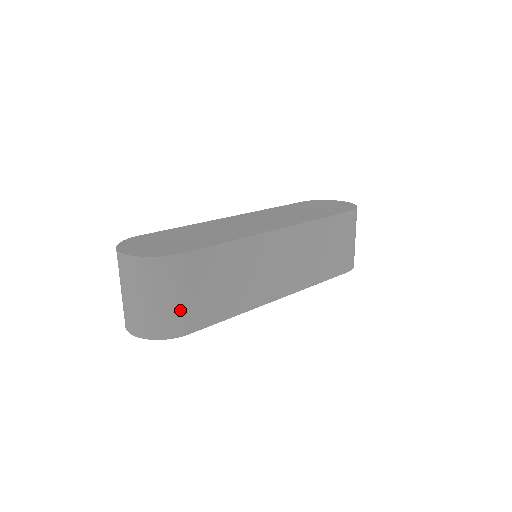
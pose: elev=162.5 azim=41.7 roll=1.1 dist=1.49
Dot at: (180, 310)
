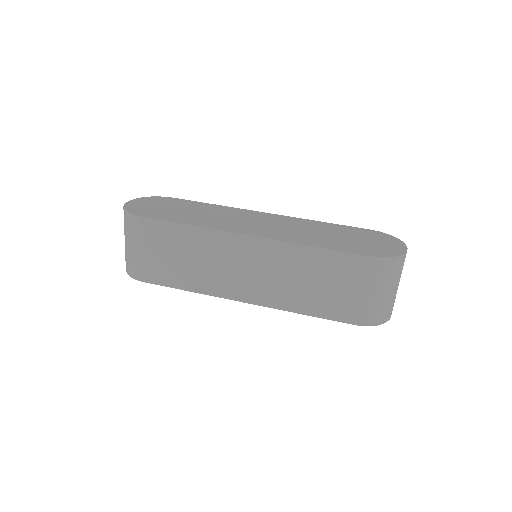
Dot at: (138, 260)
